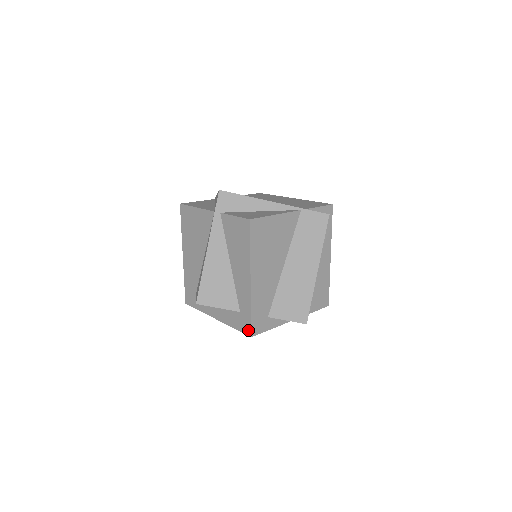
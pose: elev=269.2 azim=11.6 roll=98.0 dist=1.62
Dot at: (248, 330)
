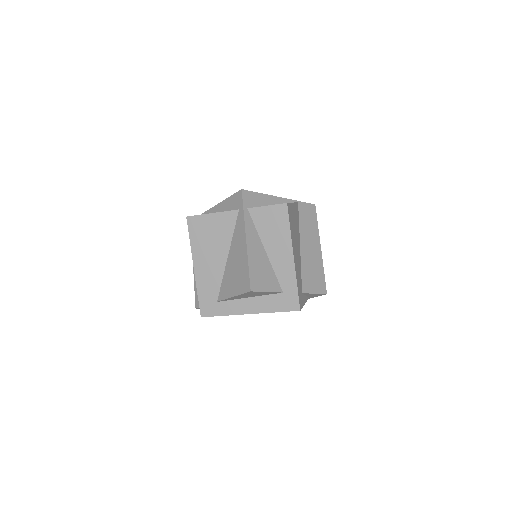
Dot at: (296, 305)
